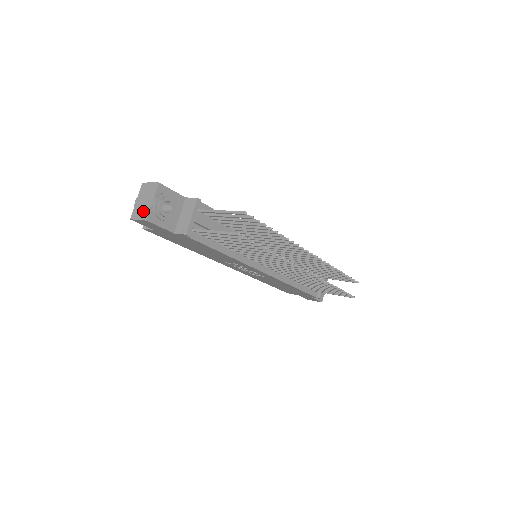
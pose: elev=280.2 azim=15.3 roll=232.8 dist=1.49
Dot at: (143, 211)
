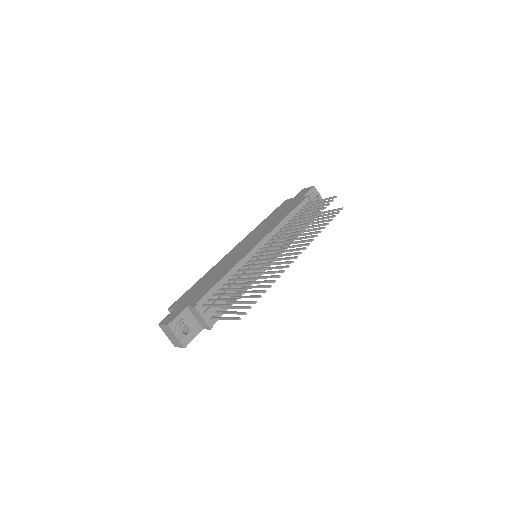
Dot at: (177, 343)
